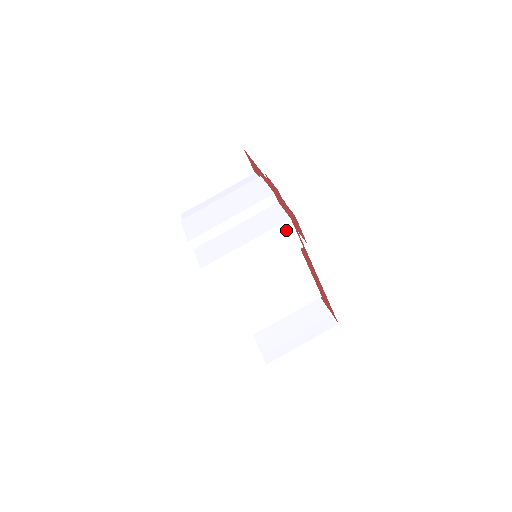
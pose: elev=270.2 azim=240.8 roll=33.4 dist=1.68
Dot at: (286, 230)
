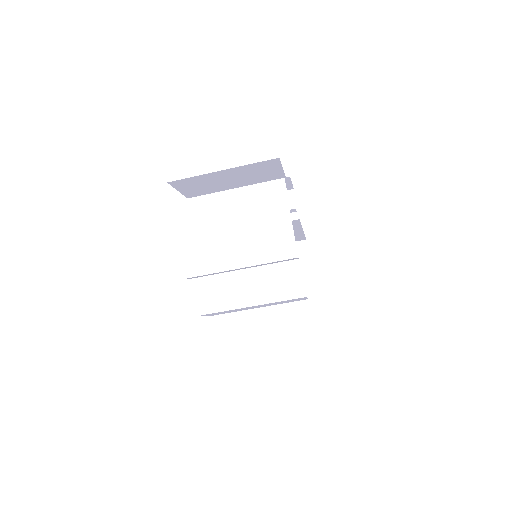
Dot at: (297, 299)
